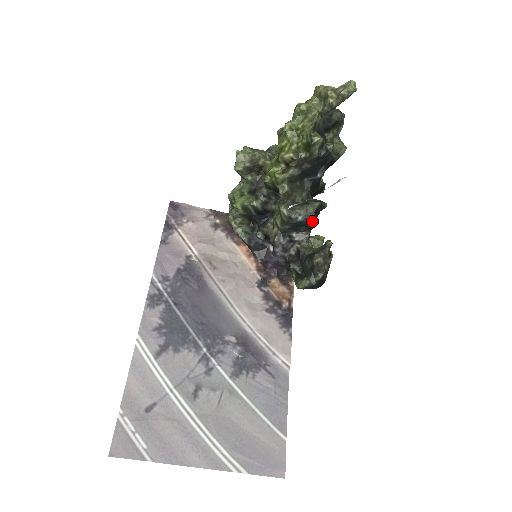
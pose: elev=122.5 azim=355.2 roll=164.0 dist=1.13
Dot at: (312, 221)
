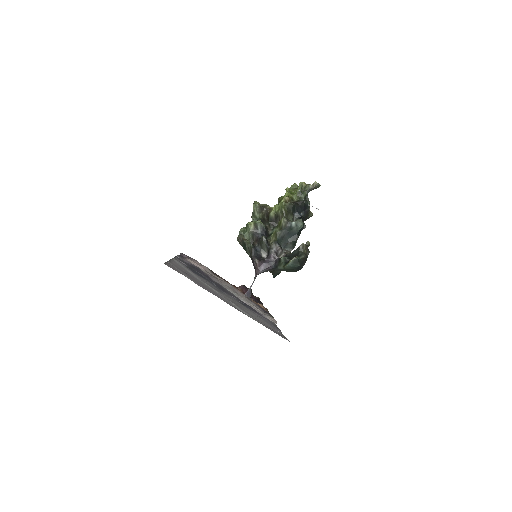
Dot at: (299, 229)
